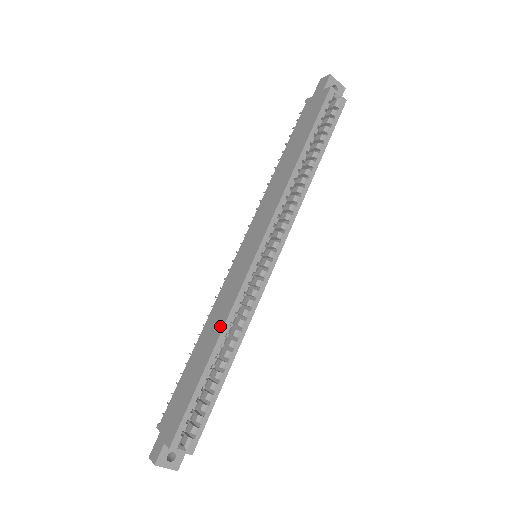
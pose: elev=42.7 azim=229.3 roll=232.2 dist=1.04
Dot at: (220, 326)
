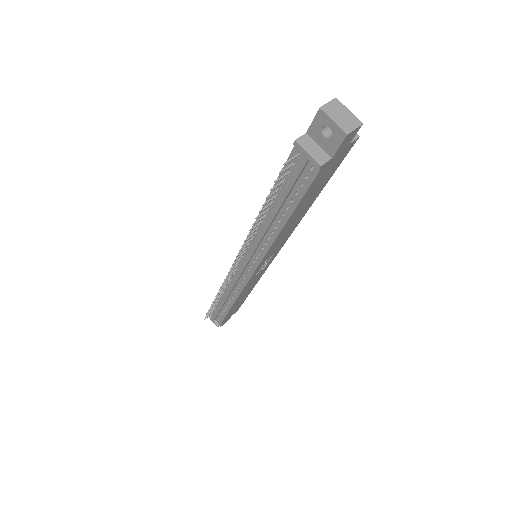
Dot at: occluded
